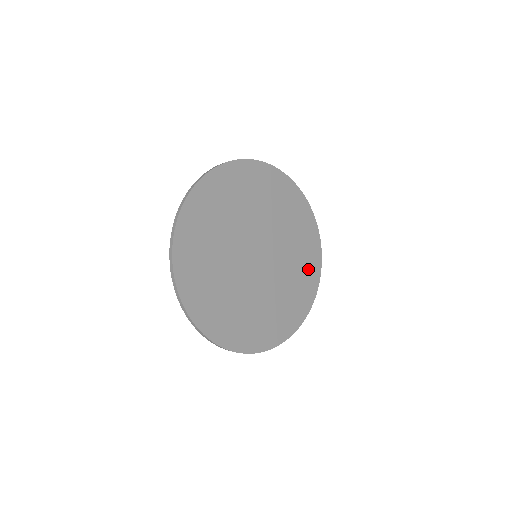
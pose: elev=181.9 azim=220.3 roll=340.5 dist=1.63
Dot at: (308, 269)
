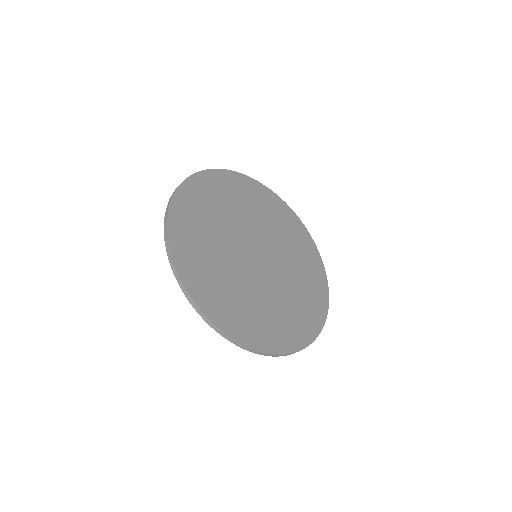
Dot at: (314, 296)
